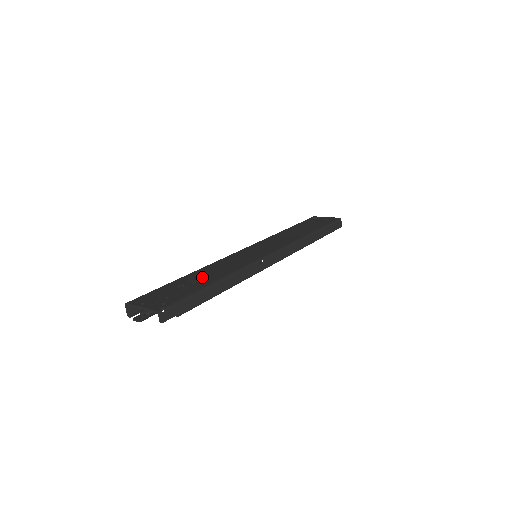
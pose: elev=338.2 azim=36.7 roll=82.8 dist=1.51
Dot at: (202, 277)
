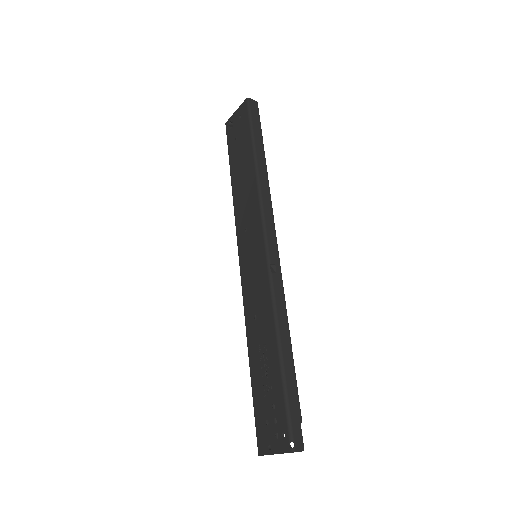
Dot at: (262, 354)
